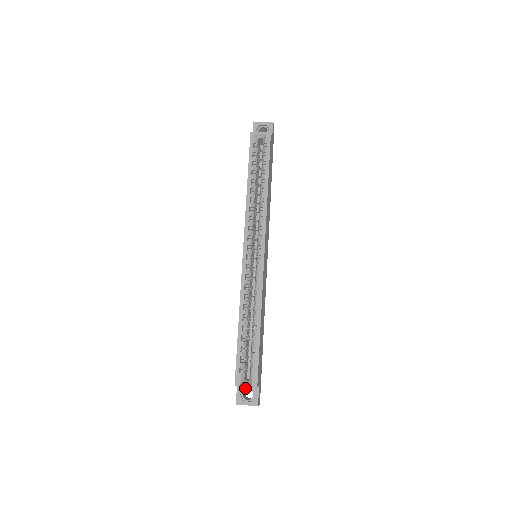
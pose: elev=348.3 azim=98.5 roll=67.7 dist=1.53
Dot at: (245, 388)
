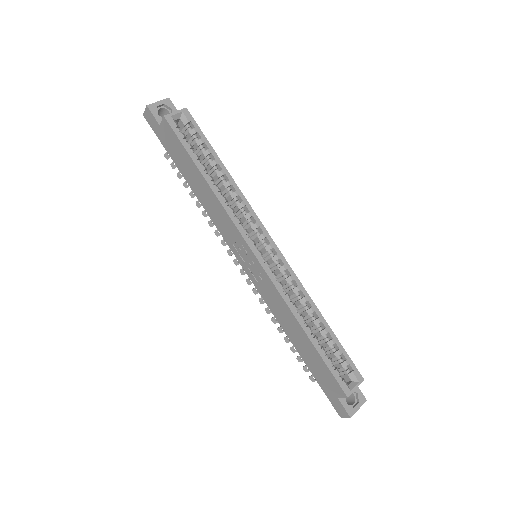
Dot at: occluded
